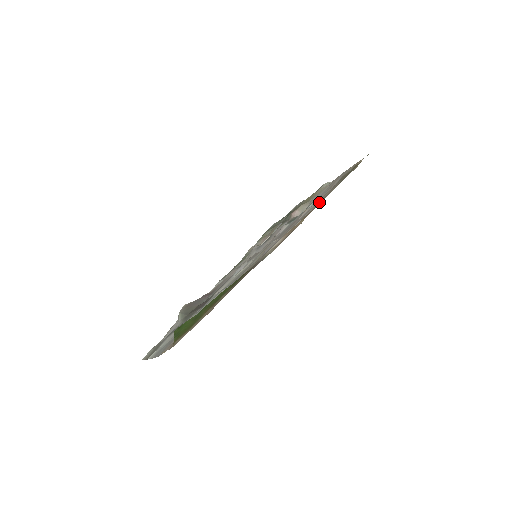
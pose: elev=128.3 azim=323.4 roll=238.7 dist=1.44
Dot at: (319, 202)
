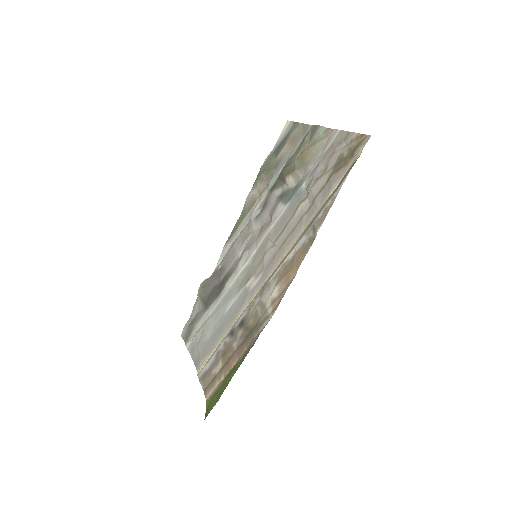
Dot at: (312, 230)
